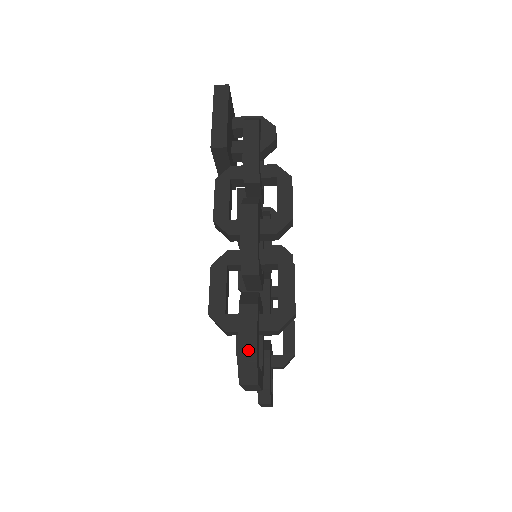
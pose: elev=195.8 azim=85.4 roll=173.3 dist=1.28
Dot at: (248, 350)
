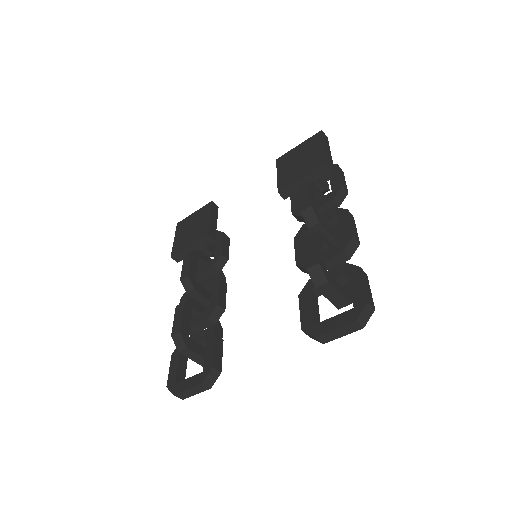
Dot at: (370, 299)
